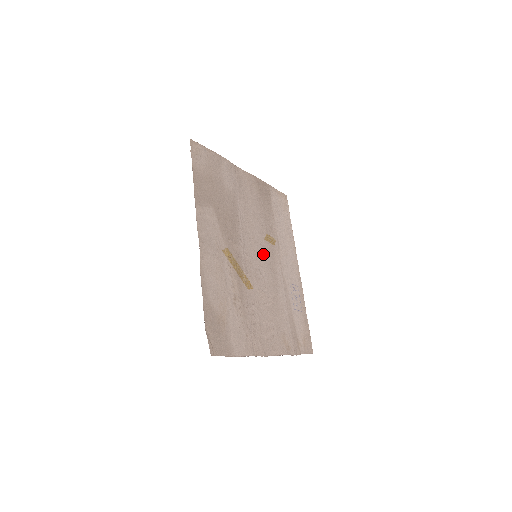
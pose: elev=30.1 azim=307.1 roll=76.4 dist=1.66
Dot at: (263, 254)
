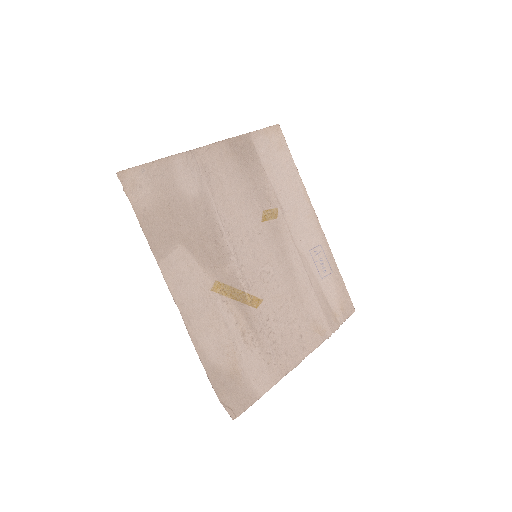
Dot at: (265, 244)
